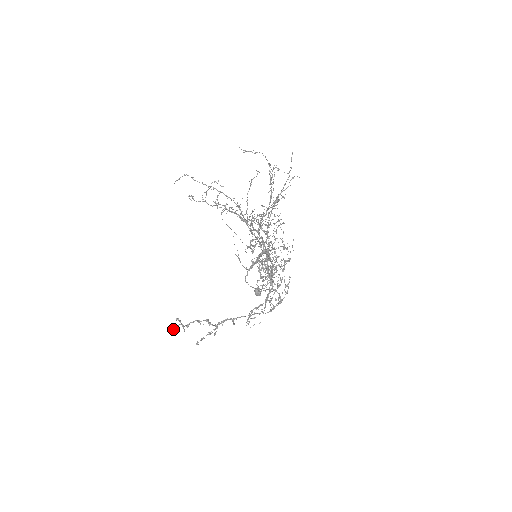
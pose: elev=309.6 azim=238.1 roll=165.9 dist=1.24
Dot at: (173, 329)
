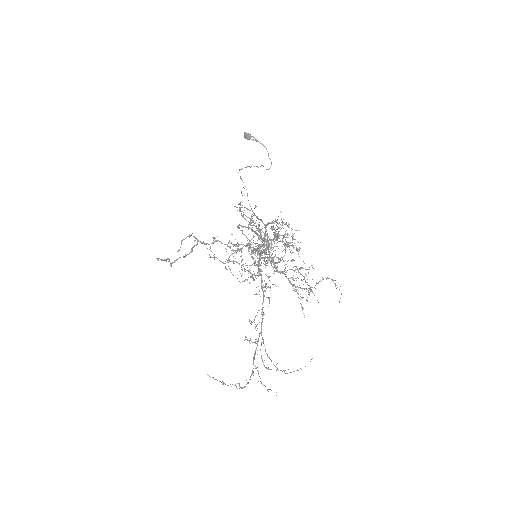
Dot at: (161, 260)
